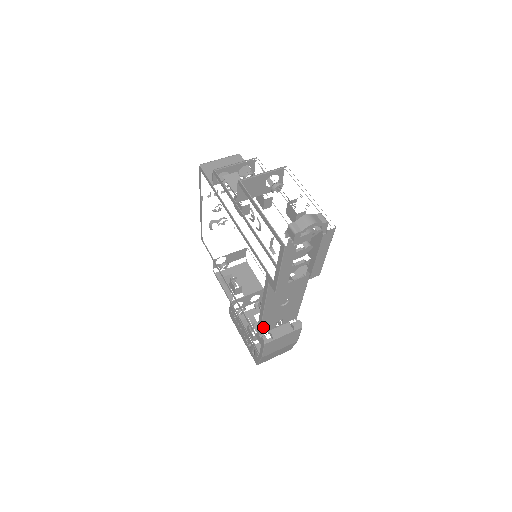
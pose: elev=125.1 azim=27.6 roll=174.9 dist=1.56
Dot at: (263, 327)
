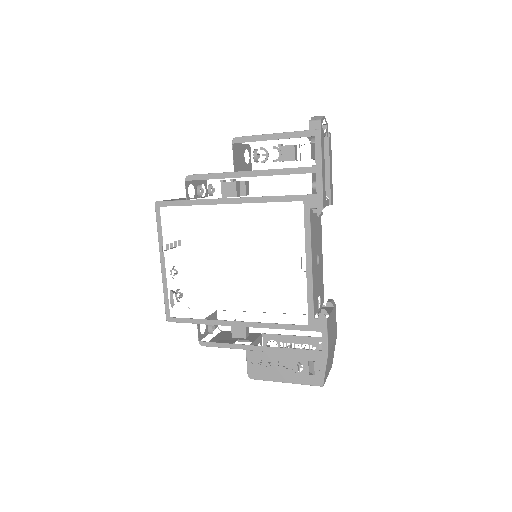
Dot at: (314, 302)
